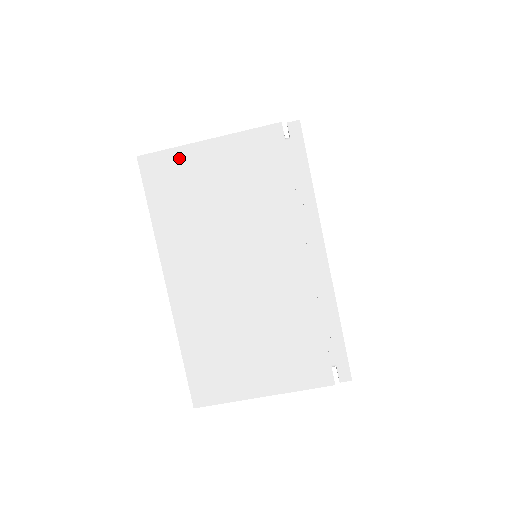
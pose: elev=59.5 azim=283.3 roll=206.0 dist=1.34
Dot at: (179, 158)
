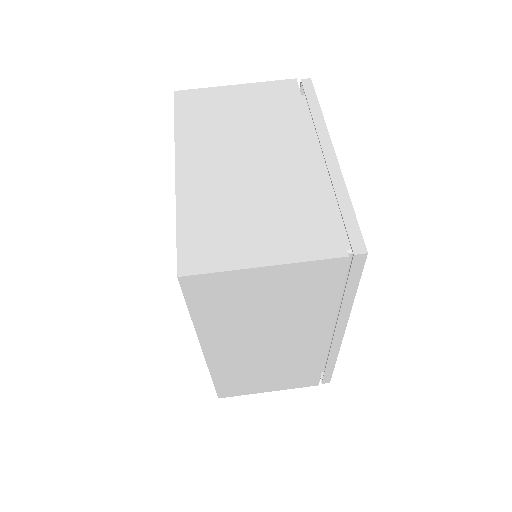
Dot at: (209, 93)
